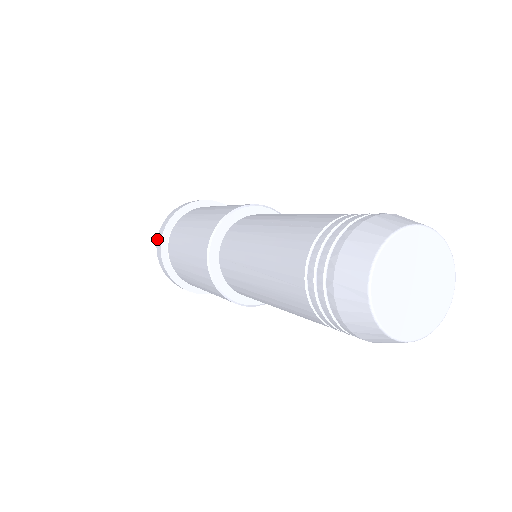
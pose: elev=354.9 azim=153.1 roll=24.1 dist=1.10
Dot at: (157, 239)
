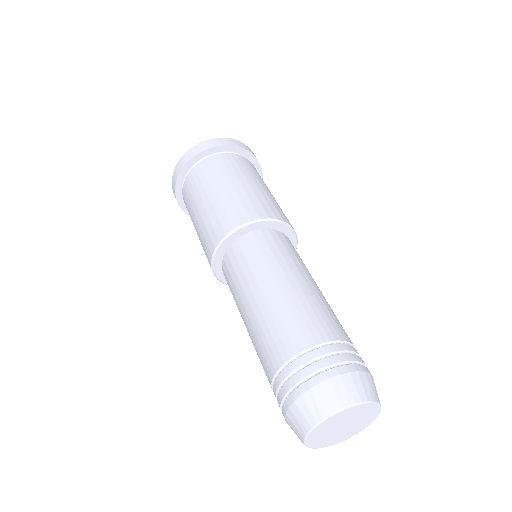
Dot at: (175, 168)
